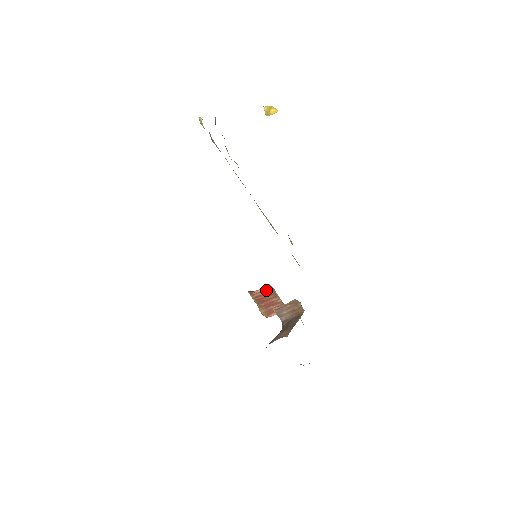
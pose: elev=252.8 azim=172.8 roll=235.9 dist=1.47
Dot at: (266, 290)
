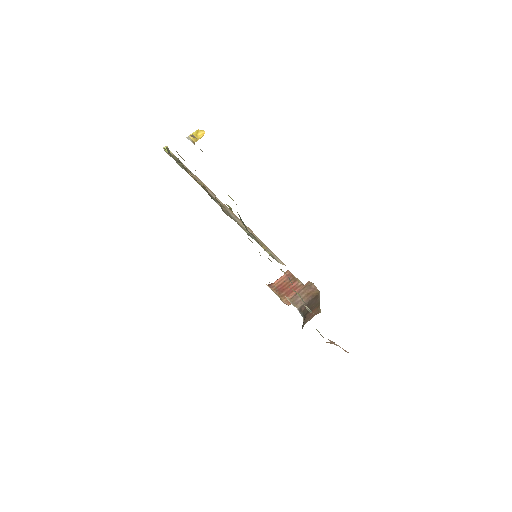
Dot at: (284, 278)
